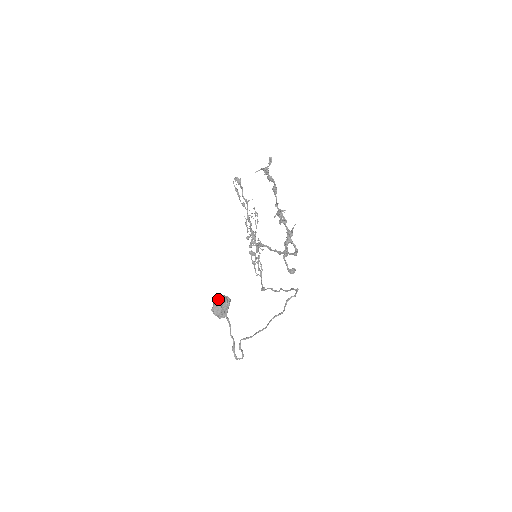
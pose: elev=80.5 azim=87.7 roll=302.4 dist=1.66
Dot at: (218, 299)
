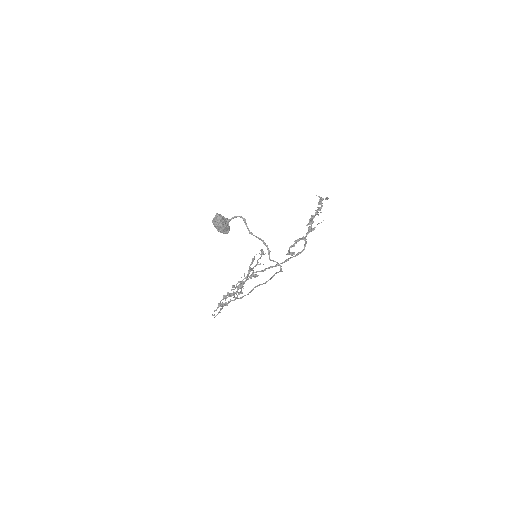
Dot at: occluded
